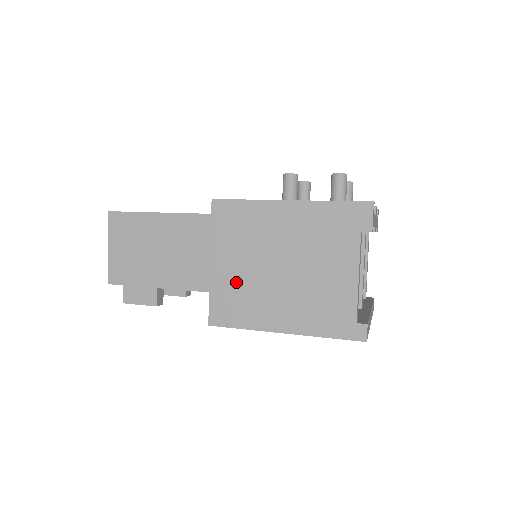
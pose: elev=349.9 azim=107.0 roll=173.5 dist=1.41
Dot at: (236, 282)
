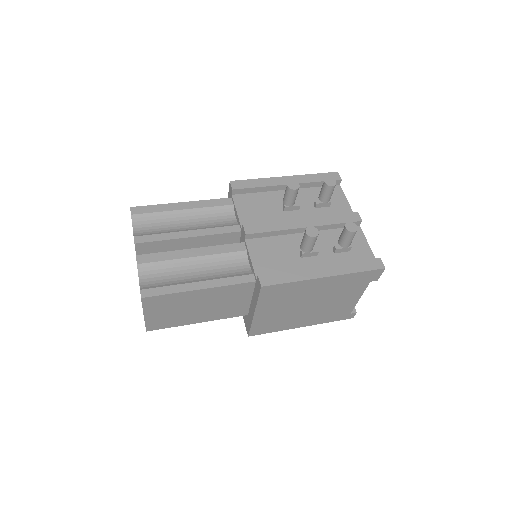
Dot at: (274, 317)
